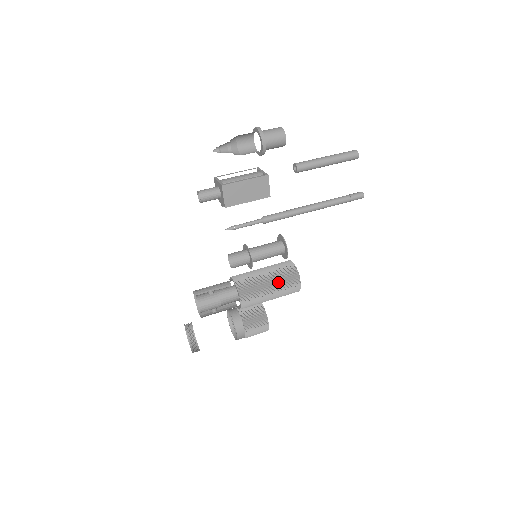
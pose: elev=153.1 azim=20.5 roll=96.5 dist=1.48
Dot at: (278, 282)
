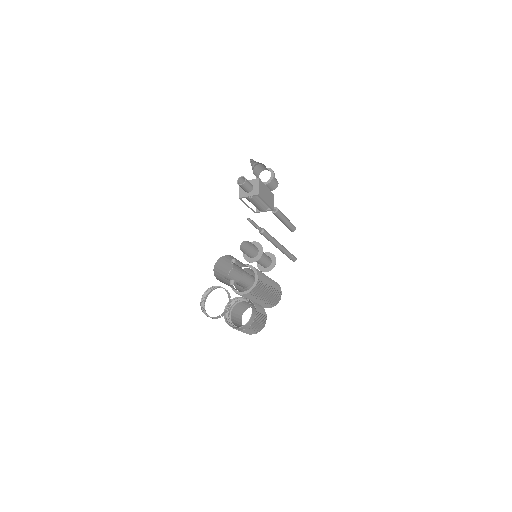
Dot at: (272, 282)
